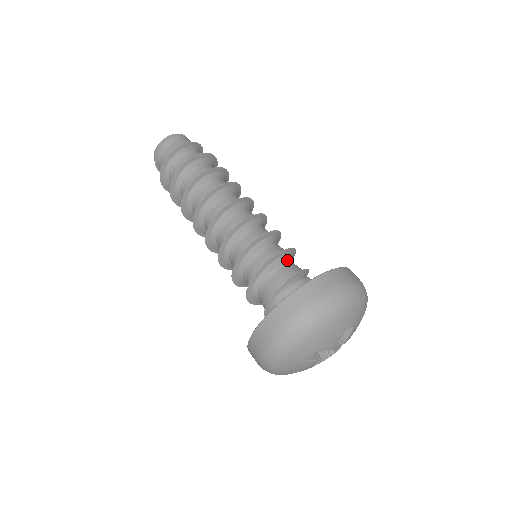
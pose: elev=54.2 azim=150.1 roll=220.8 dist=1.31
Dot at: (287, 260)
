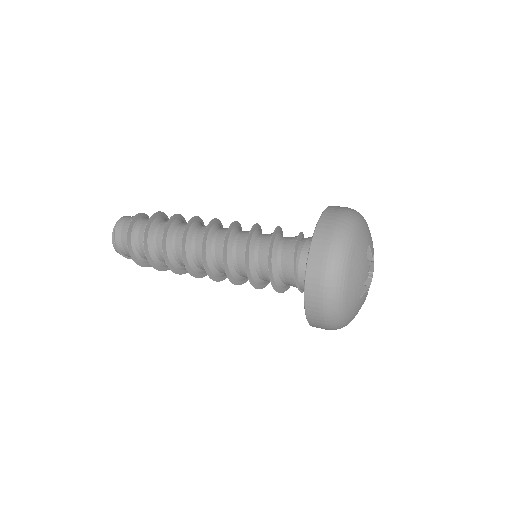
Dot at: (280, 240)
